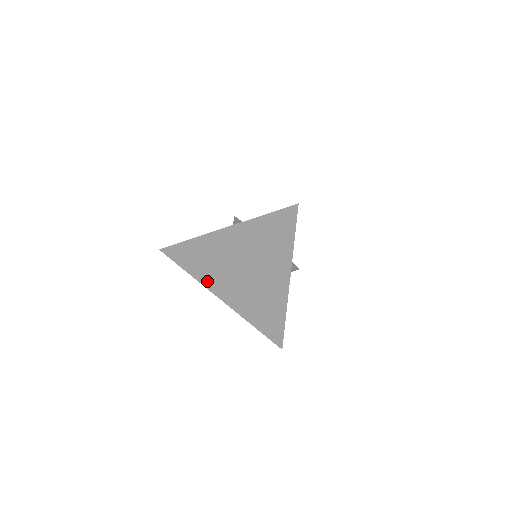
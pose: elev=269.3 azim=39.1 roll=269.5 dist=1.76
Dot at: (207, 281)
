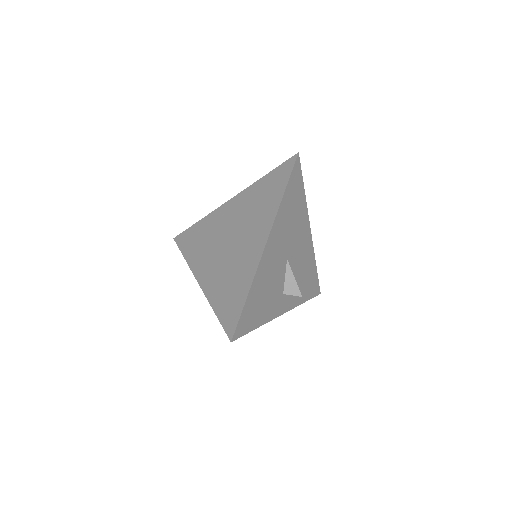
Dot at: (195, 262)
